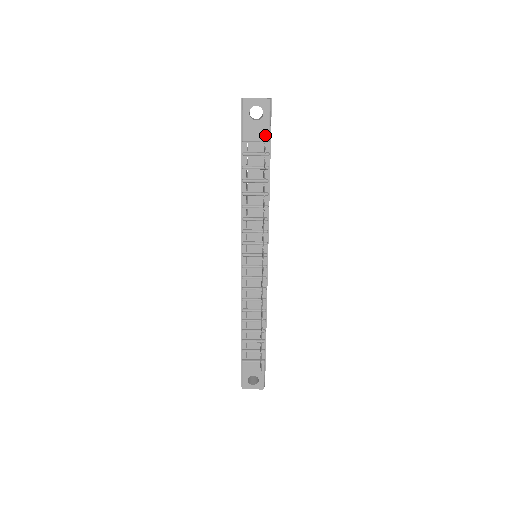
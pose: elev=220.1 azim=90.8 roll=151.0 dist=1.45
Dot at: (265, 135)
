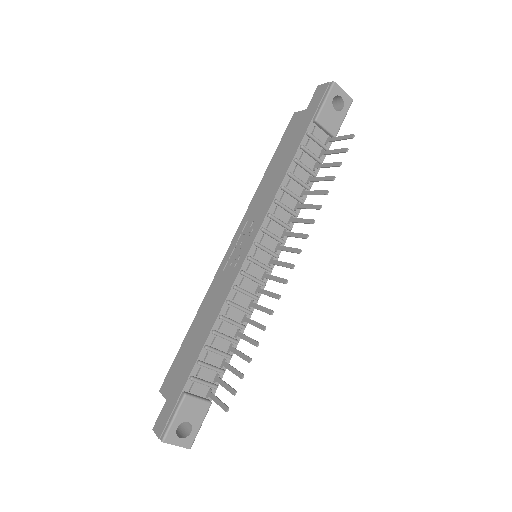
Dot at: (335, 128)
